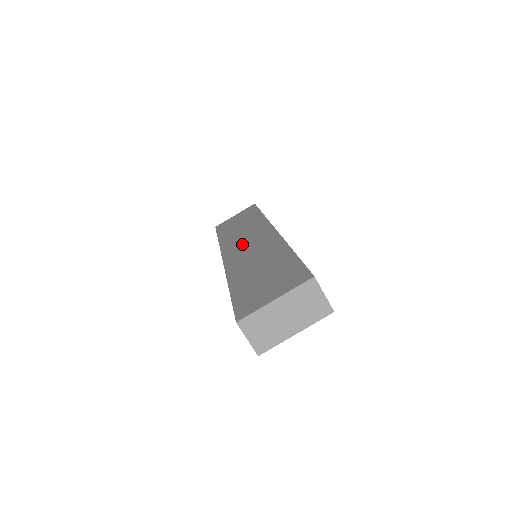
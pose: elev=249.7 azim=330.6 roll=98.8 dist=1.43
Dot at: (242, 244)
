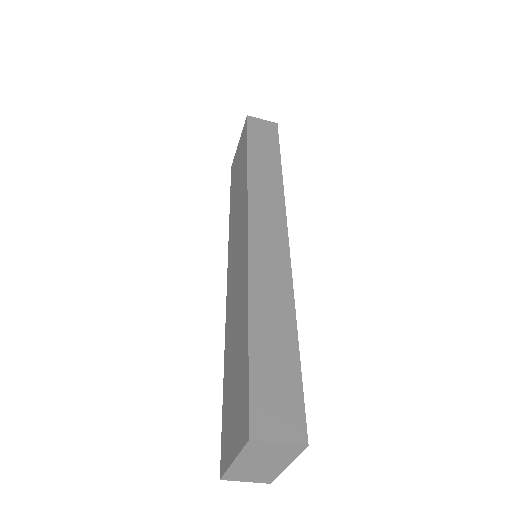
Dot at: (234, 250)
